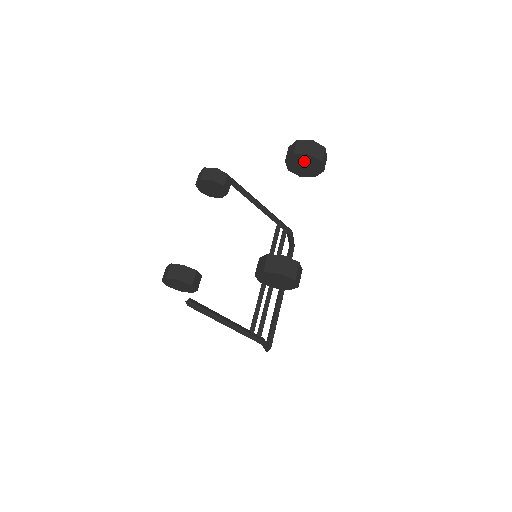
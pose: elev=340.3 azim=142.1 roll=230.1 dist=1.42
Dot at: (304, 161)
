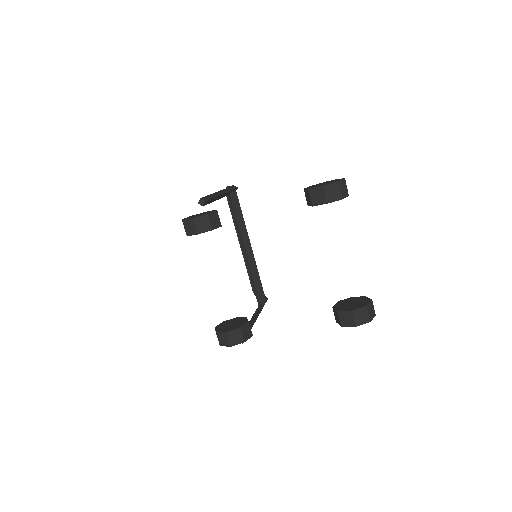
Dot at: occluded
